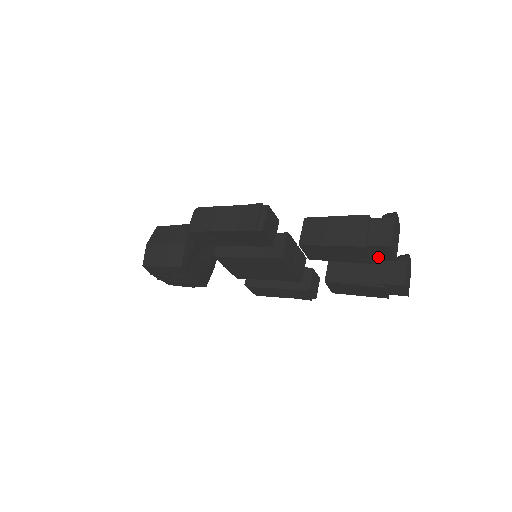
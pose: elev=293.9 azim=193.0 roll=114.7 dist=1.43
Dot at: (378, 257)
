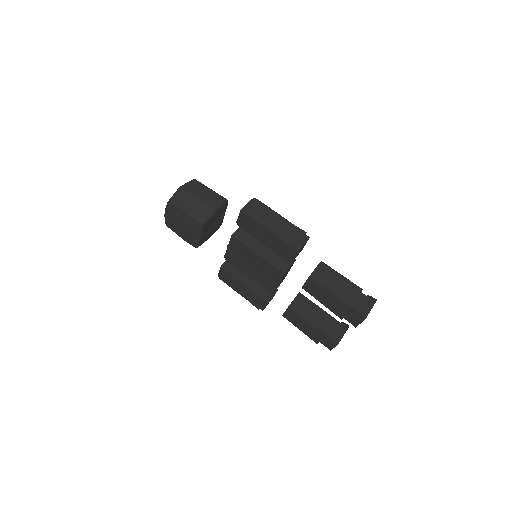
Dot at: (348, 318)
